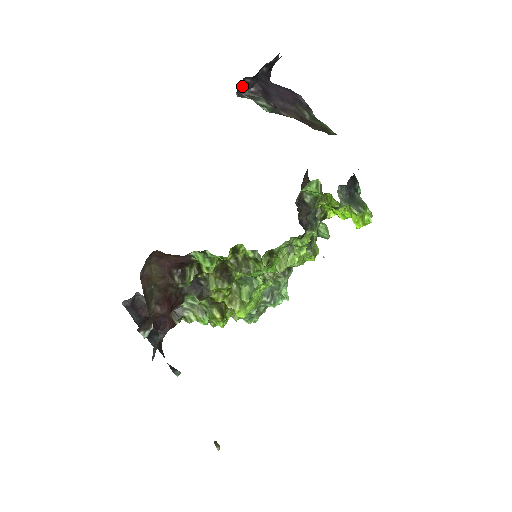
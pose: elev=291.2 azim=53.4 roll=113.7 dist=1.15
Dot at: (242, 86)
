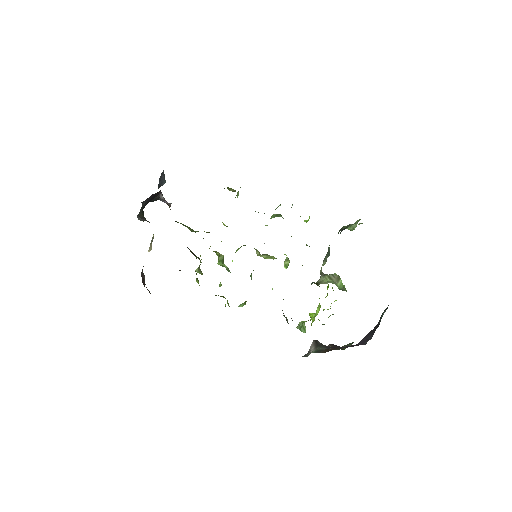
Dot at: occluded
